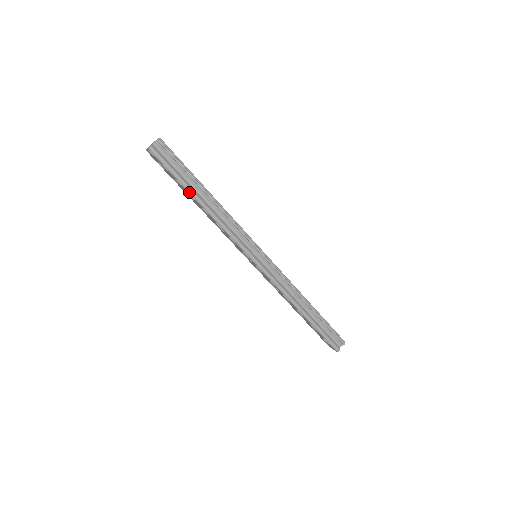
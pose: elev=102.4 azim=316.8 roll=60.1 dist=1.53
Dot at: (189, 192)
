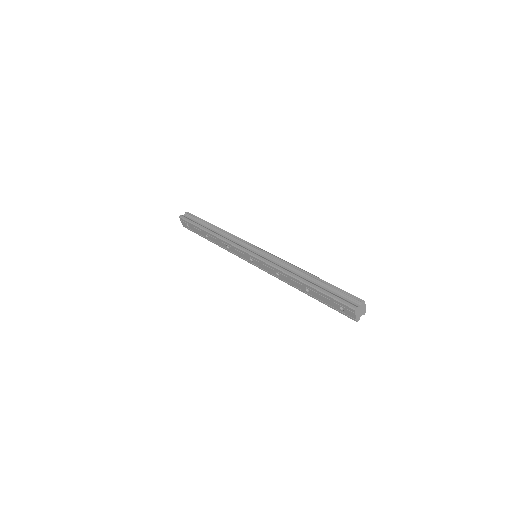
Dot at: (201, 228)
